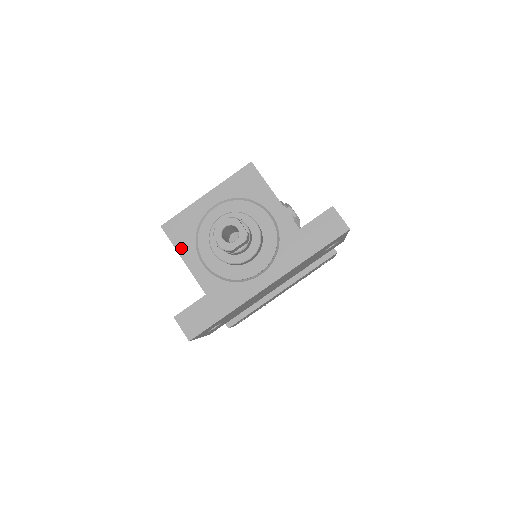
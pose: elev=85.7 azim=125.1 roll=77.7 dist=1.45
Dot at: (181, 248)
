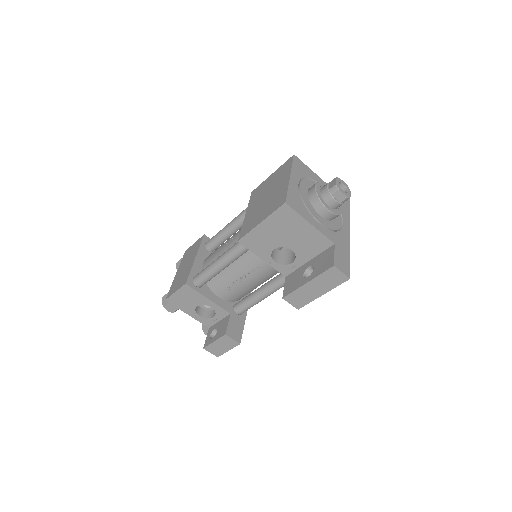
Dot at: (305, 216)
